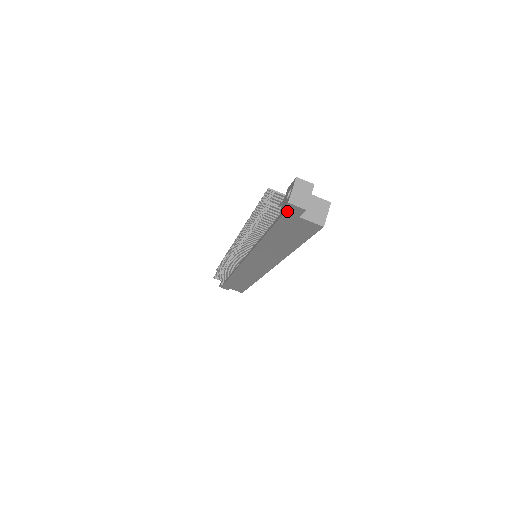
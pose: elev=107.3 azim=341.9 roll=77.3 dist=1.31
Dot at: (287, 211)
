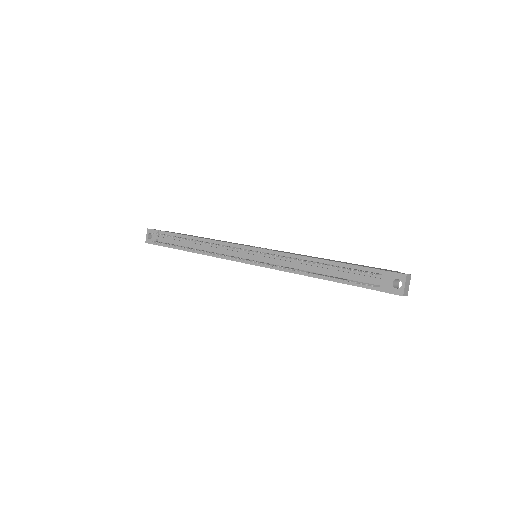
Dot at: (389, 293)
